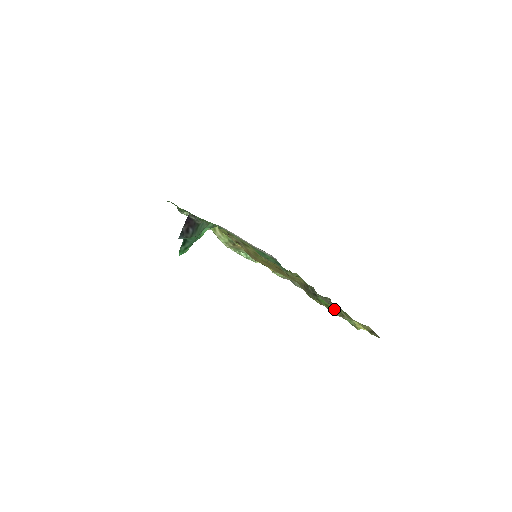
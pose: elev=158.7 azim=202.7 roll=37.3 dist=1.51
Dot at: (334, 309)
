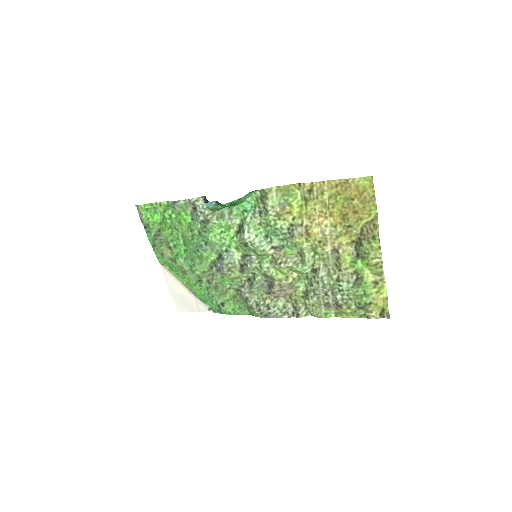
Dot at: (372, 269)
